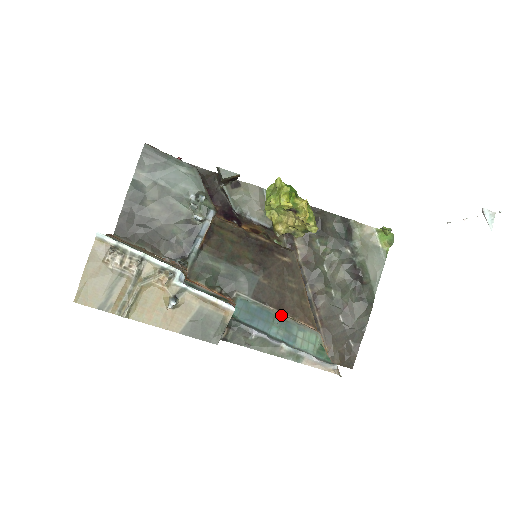
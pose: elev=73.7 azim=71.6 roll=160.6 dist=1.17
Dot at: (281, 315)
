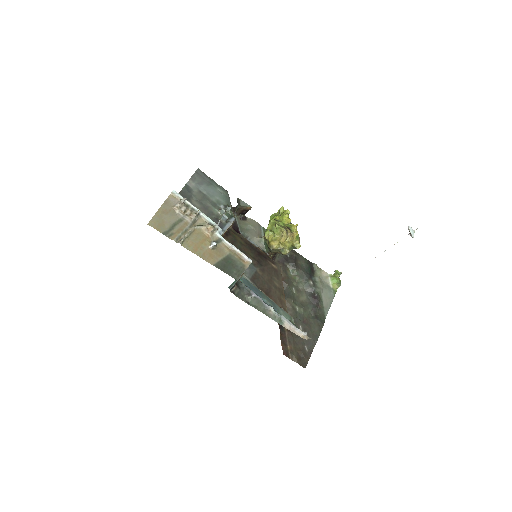
Dot at: (268, 297)
